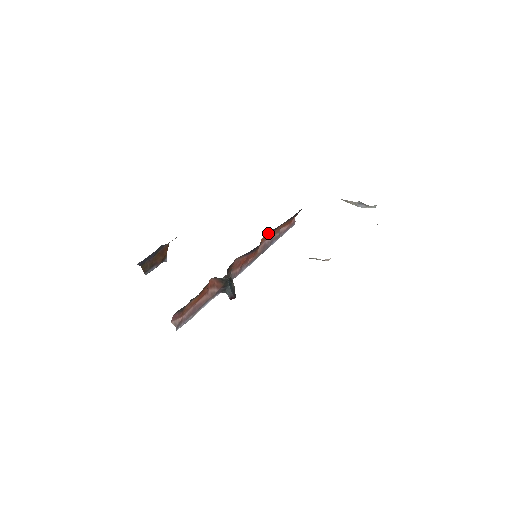
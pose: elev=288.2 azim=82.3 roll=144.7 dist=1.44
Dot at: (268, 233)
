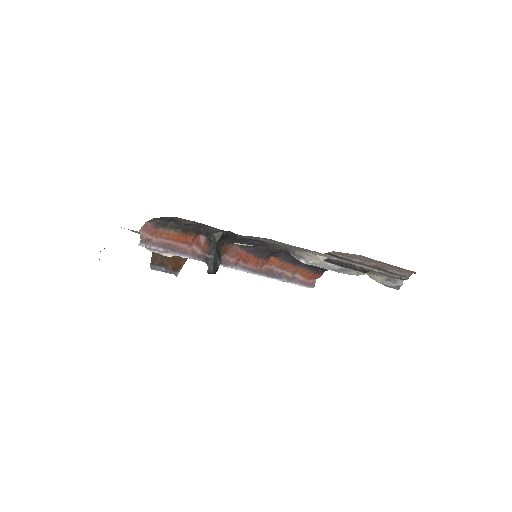
Dot at: (280, 258)
